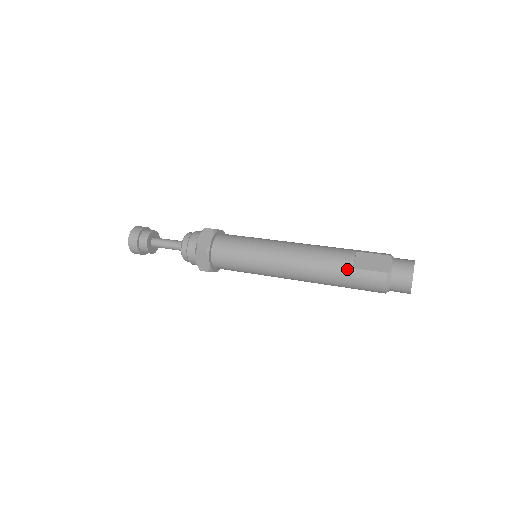
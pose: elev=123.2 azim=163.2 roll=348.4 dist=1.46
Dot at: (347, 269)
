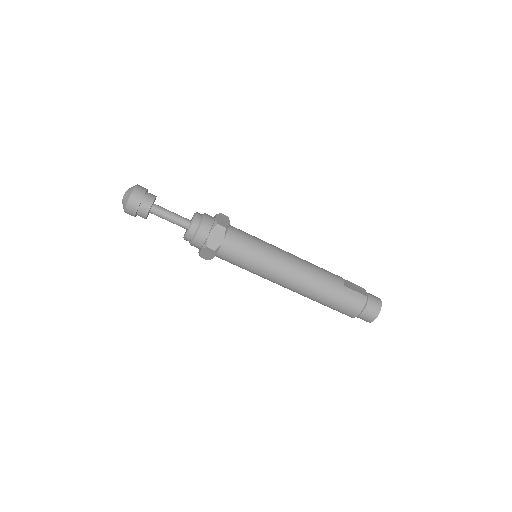
Dot at: (340, 285)
